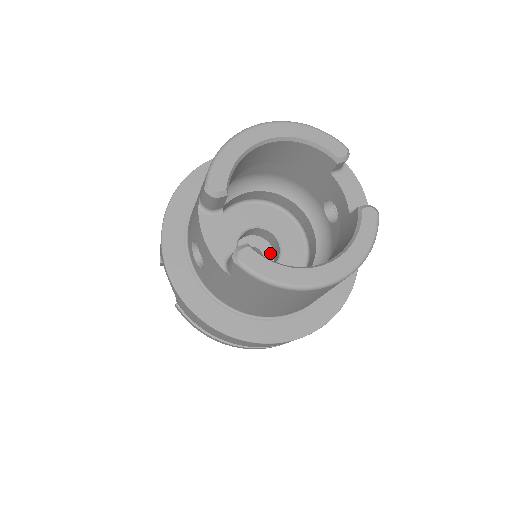
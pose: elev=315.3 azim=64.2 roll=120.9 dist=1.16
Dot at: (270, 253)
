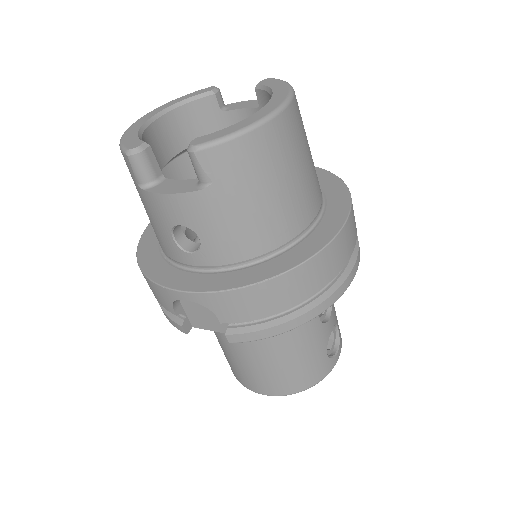
Dot at: occluded
